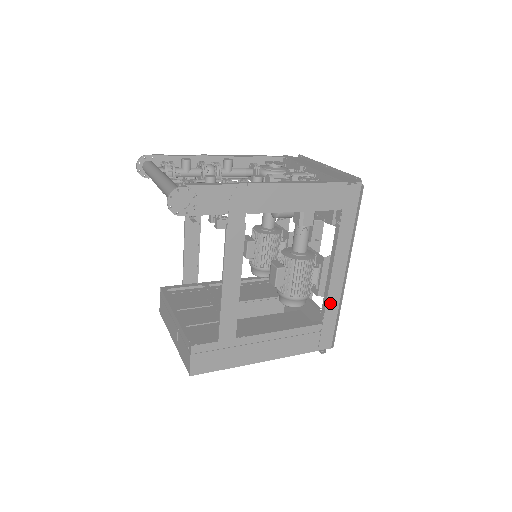
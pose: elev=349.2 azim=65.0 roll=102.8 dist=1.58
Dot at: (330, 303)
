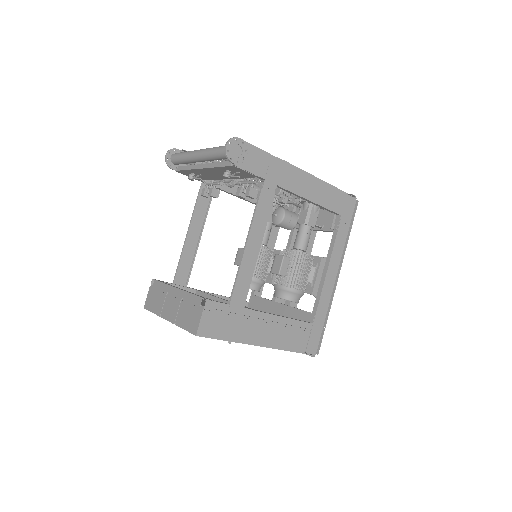
Dot at: (322, 303)
